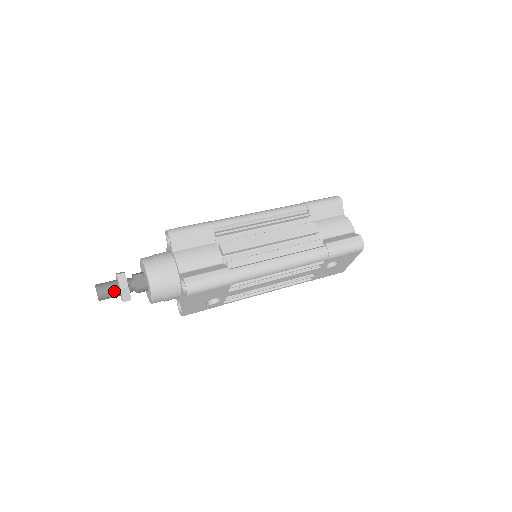
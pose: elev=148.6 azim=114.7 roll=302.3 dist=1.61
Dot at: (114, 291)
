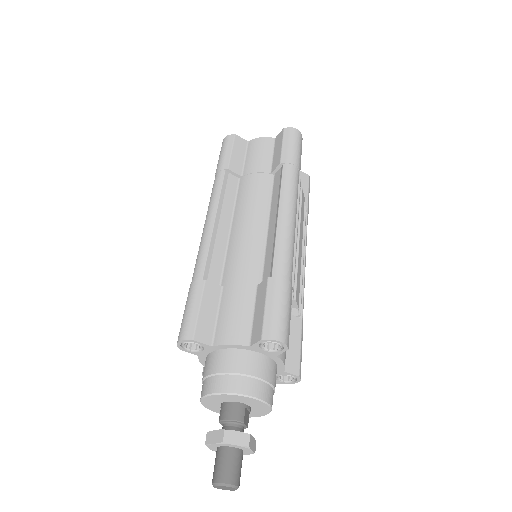
Dot at: (241, 462)
